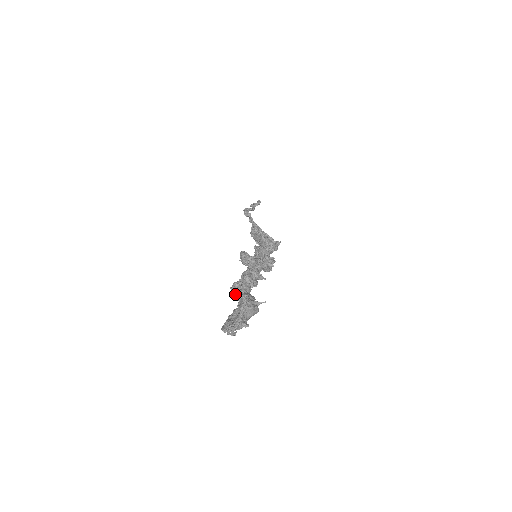
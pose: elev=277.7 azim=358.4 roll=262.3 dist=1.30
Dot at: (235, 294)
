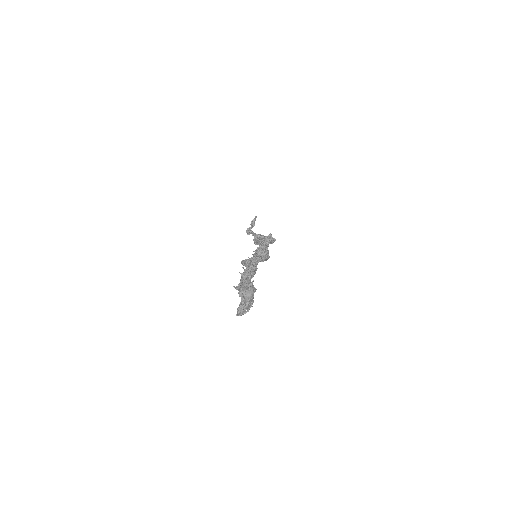
Dot at: occluded
